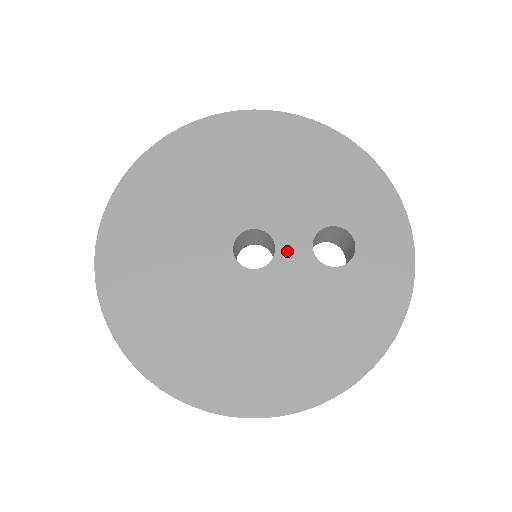
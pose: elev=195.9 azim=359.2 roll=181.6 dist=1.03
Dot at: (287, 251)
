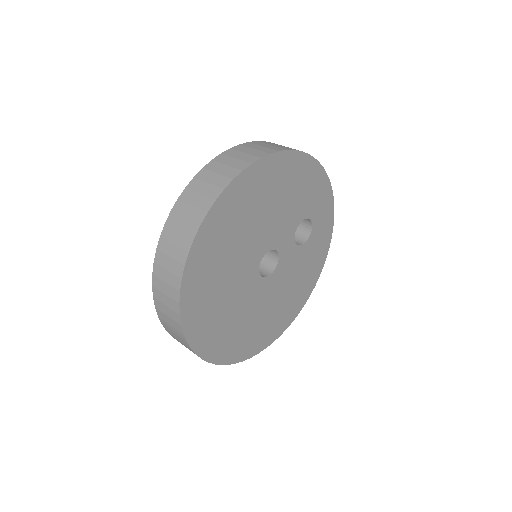
Dot at: (284, 252)
